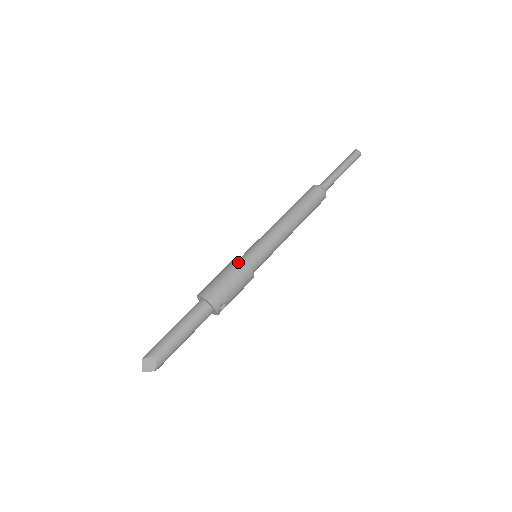
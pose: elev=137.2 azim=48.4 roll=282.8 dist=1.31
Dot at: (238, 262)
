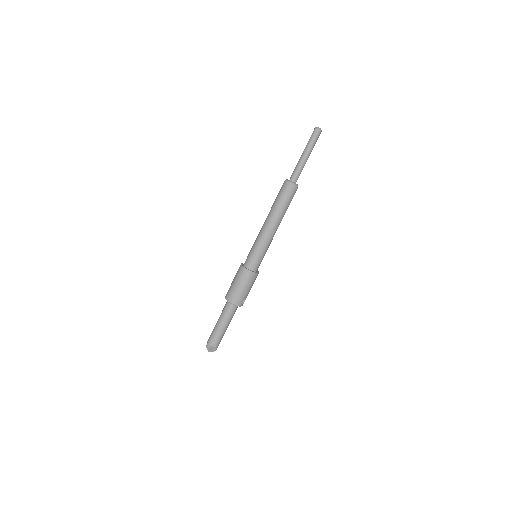
Dot at: (245, 271)
